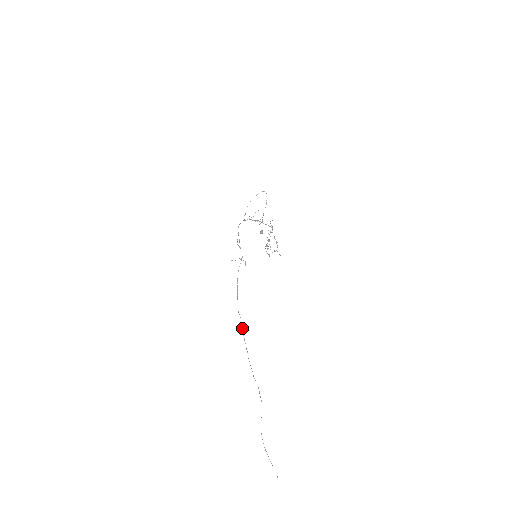
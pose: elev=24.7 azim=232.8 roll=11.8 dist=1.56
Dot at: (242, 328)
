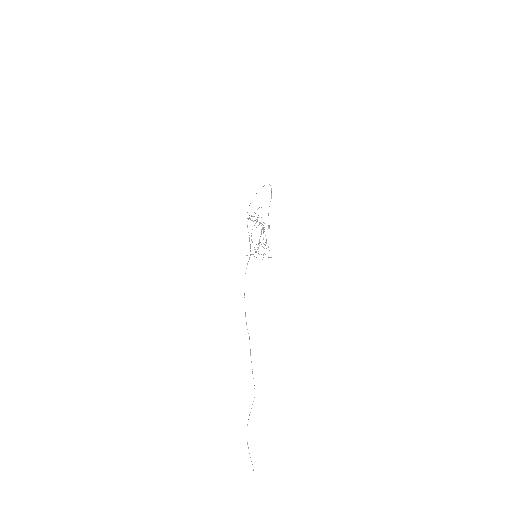
Dot at: occluded
